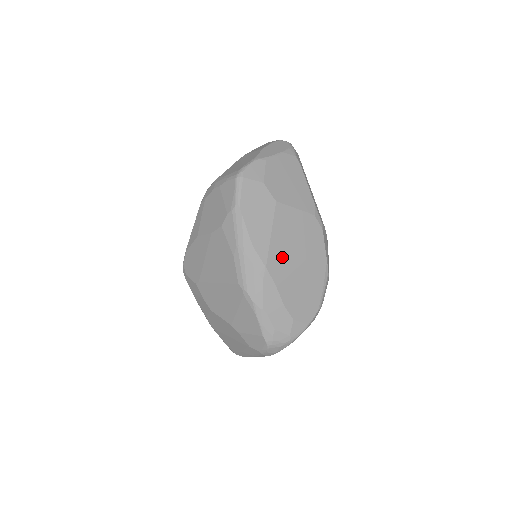
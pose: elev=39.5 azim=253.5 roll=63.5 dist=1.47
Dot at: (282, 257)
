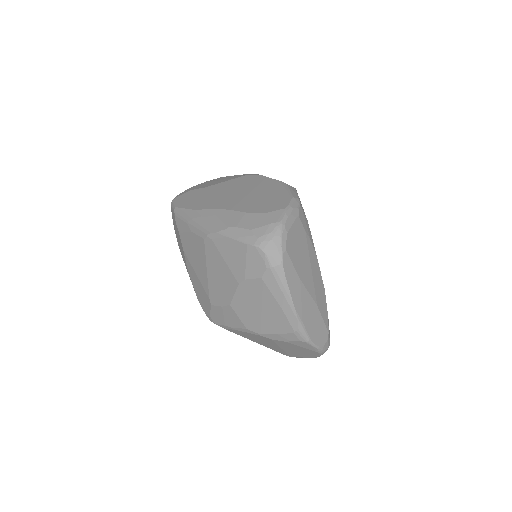
Dot at: (227, 199)
